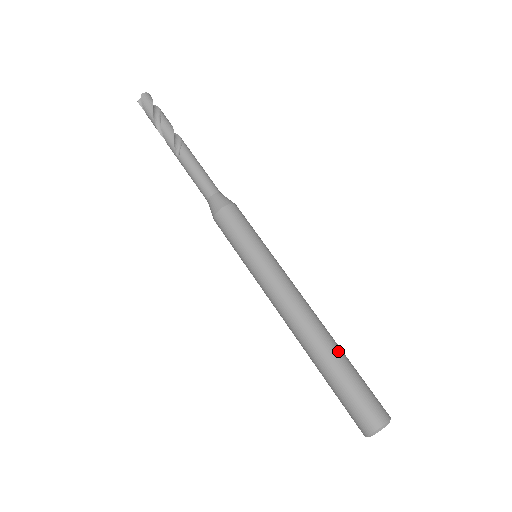
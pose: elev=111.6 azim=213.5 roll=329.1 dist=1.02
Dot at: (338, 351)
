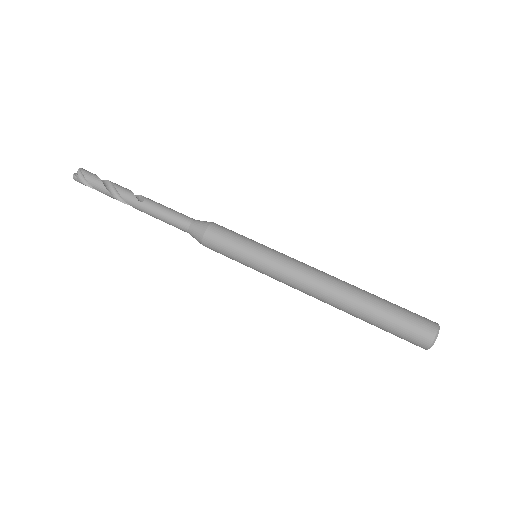
Dot at: occluded
